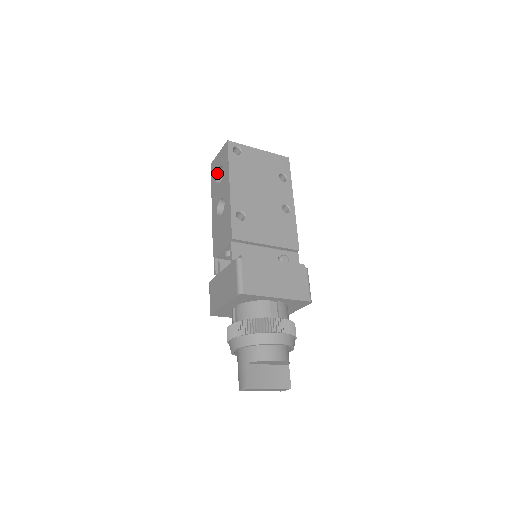
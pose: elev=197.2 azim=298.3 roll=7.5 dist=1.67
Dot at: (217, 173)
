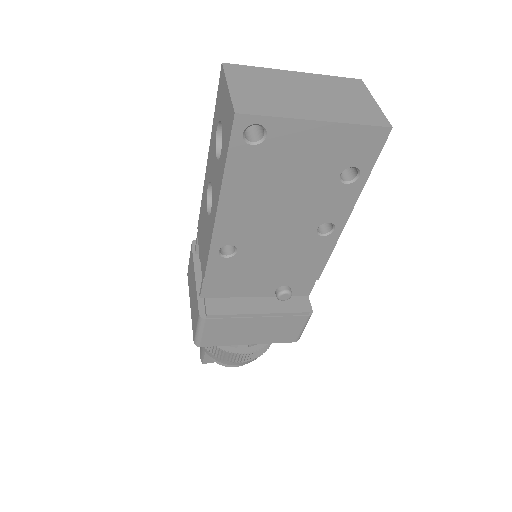
Dot at: (220, 120)
